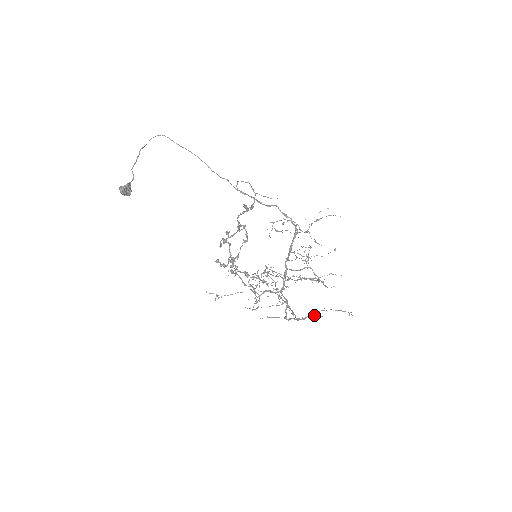
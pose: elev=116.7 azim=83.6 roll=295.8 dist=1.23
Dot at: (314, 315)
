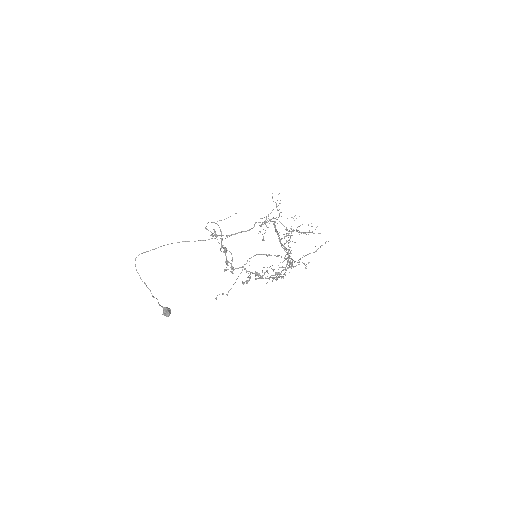
Dot at: occluded
